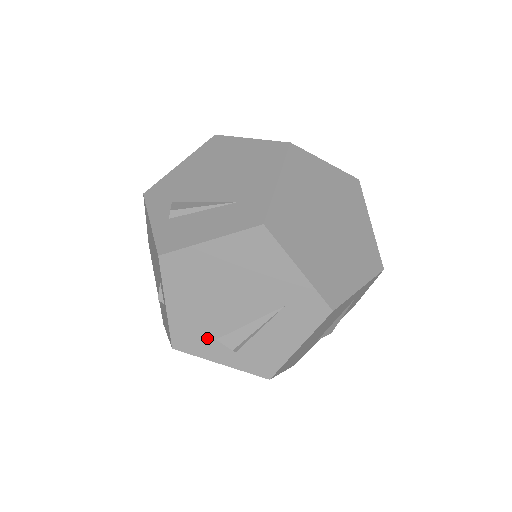
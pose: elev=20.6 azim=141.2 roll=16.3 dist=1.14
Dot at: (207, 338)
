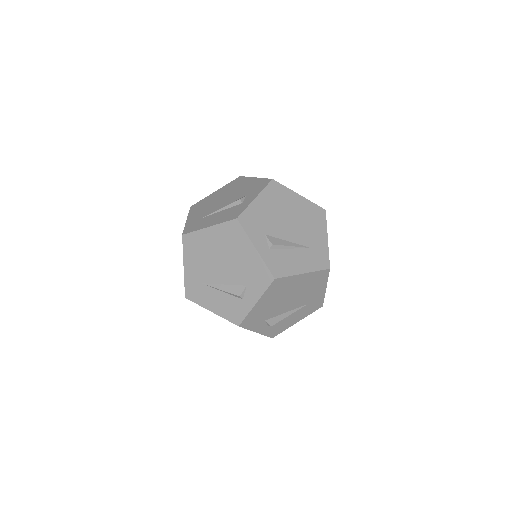
Dot at: (261, 230)
